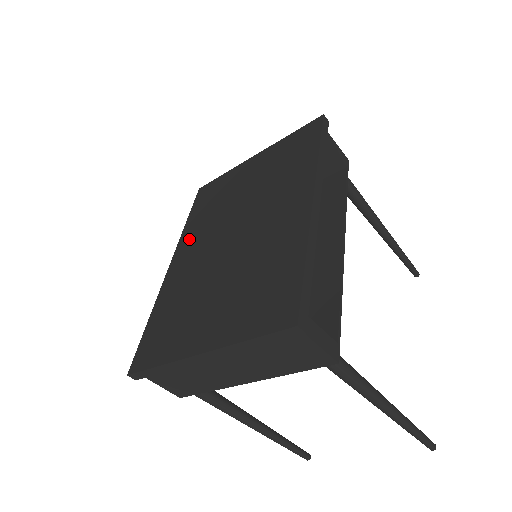
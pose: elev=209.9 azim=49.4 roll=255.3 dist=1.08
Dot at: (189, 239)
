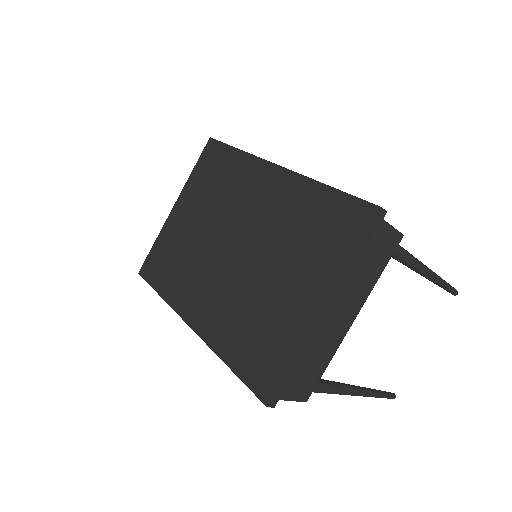
Dot at: (185, 296)
